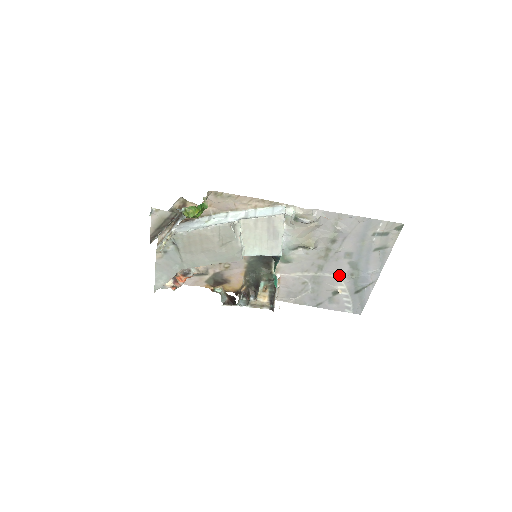
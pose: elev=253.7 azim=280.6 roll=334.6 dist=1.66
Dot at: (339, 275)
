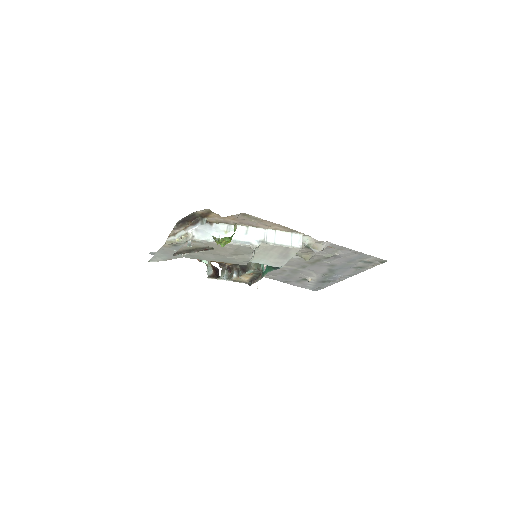
Dot at: (316, 272)
